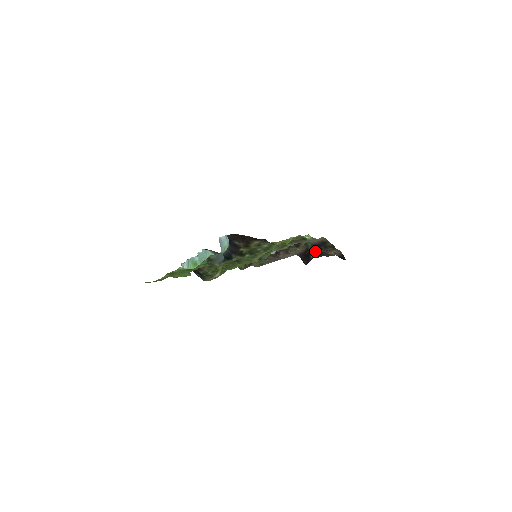
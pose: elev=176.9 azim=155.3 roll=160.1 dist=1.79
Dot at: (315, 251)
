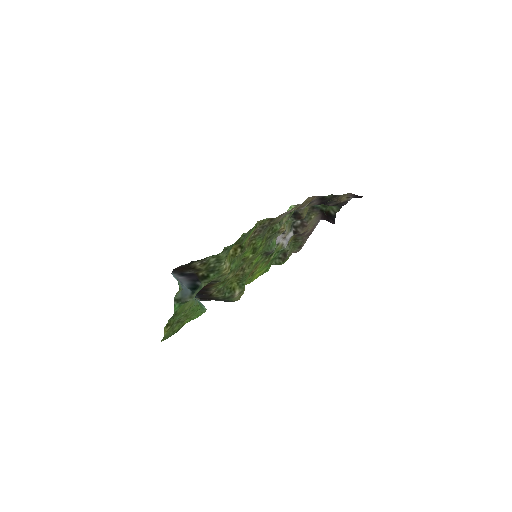
Dot at: (331, 207)
